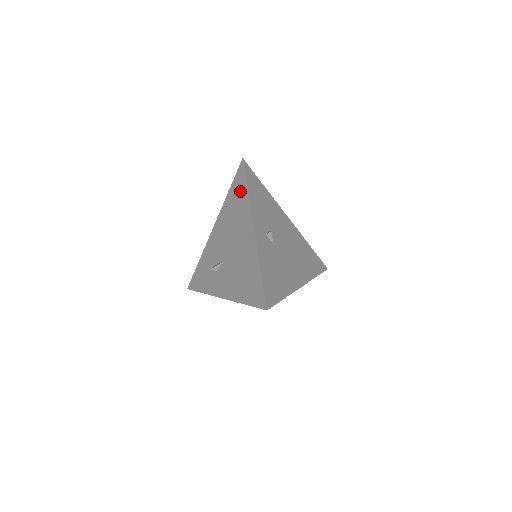
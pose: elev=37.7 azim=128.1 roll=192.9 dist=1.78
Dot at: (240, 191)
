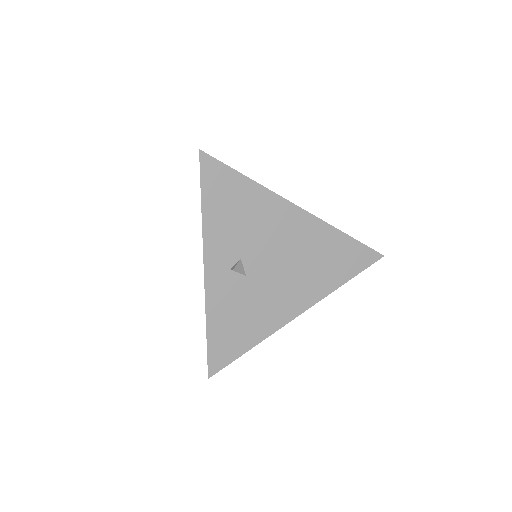
Dot at: occluded
